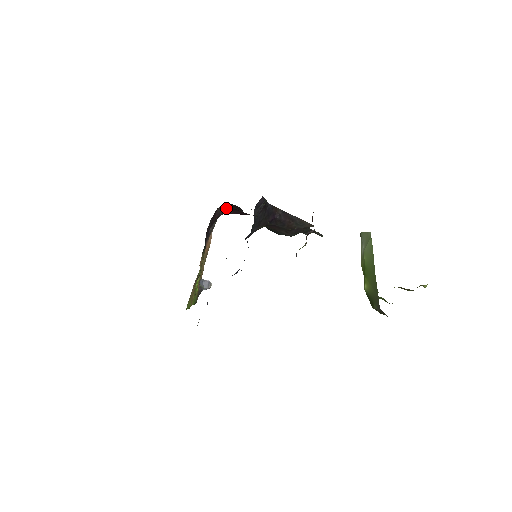
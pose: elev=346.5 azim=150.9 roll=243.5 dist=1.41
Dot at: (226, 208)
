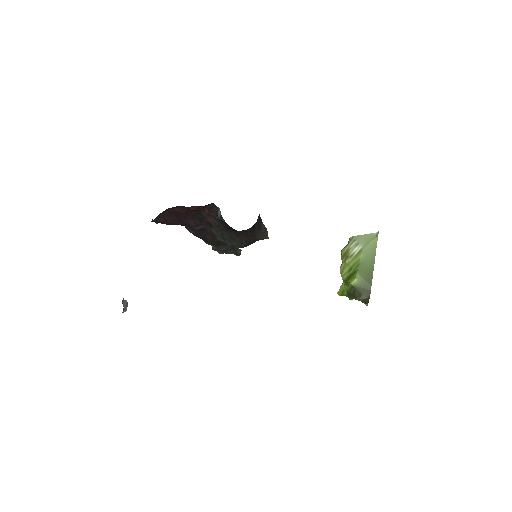
Dot at: (171, 211)
